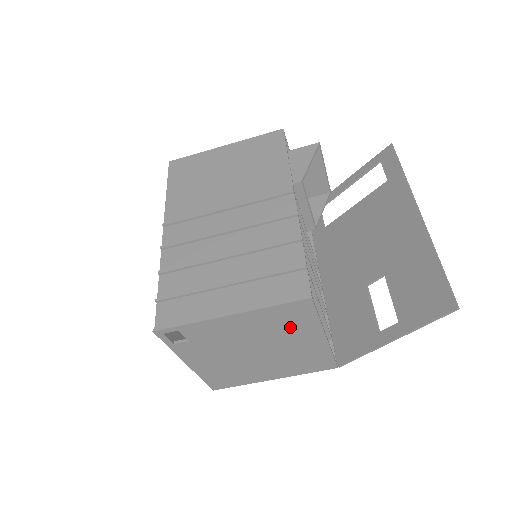
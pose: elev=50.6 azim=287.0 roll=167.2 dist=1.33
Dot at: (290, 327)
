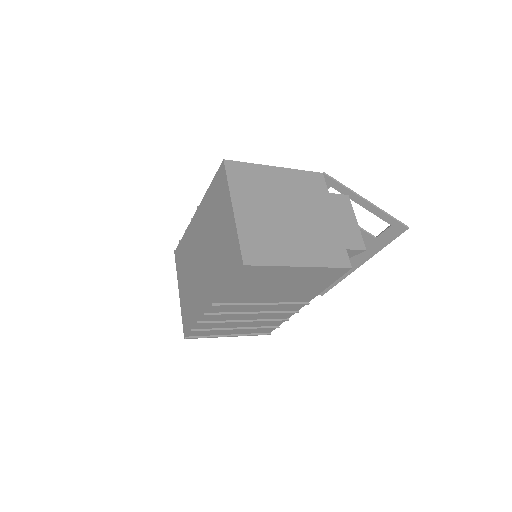
Dot at: occluded
